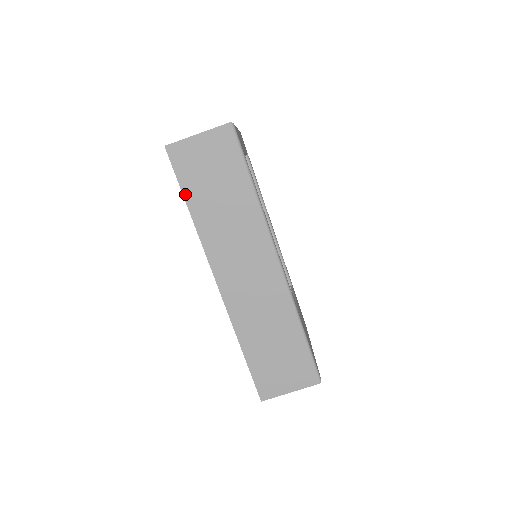
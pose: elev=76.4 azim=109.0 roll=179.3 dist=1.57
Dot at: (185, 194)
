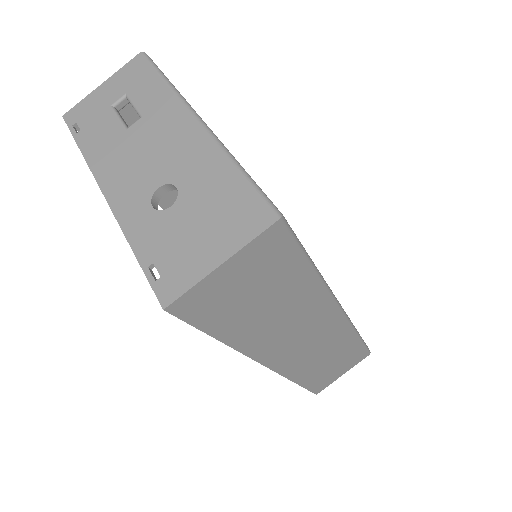
Dot at: (214, 334)
